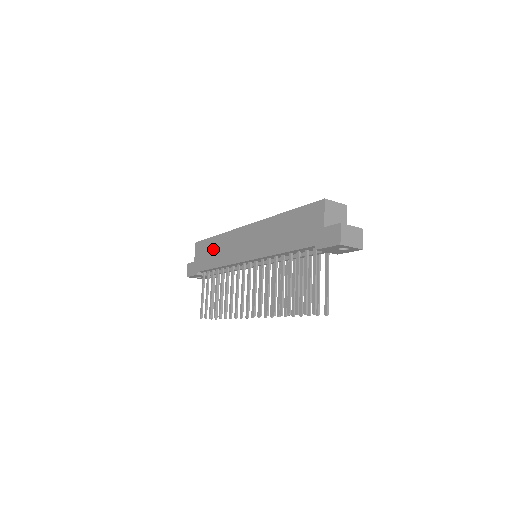
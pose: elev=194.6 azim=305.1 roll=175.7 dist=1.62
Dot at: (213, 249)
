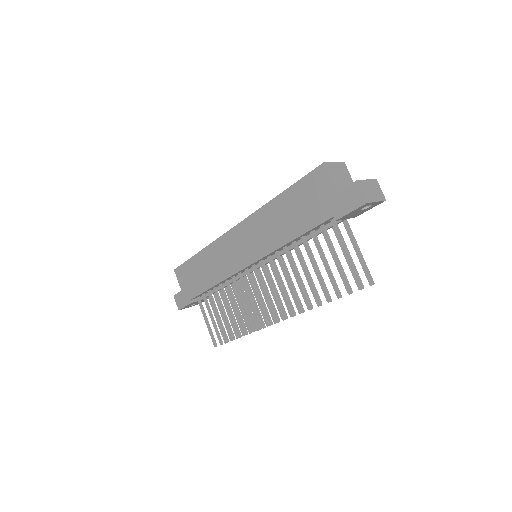
Dot at: (200, 268)
